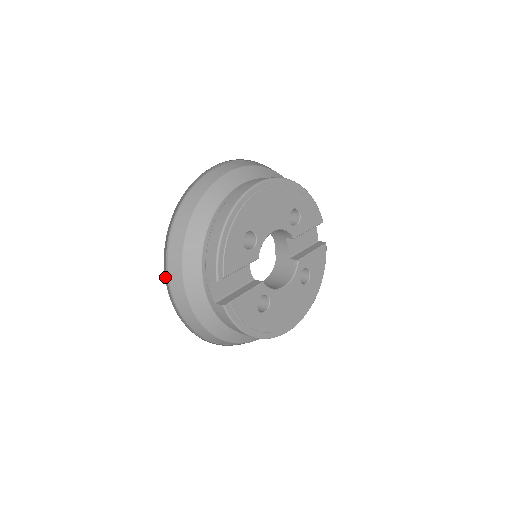
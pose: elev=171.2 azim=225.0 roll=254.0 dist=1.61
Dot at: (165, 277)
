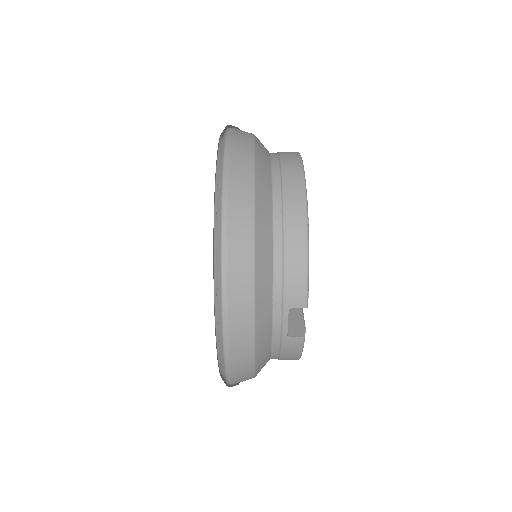
Dot at: (218, 322)
